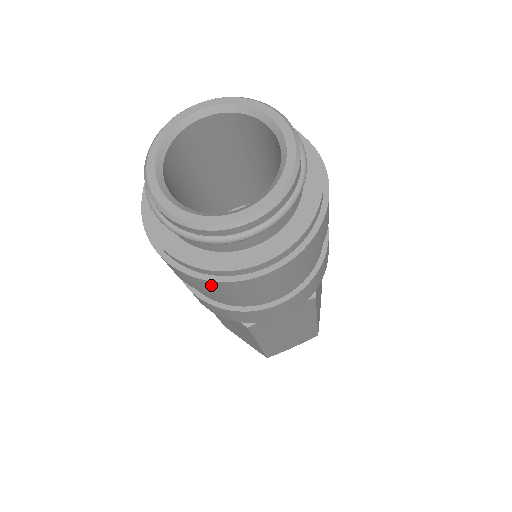
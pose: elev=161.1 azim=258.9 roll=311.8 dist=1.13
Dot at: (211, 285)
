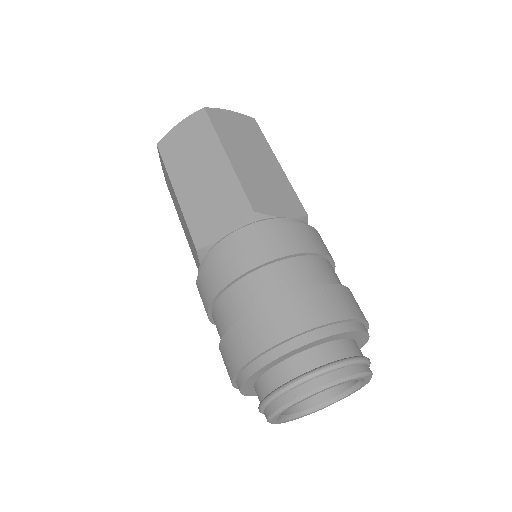
Dot at: occluded
